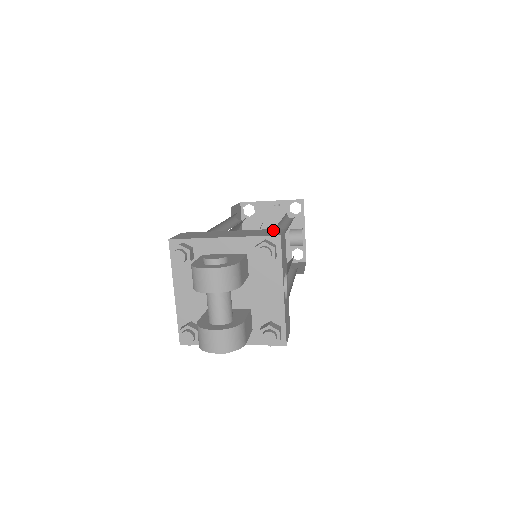
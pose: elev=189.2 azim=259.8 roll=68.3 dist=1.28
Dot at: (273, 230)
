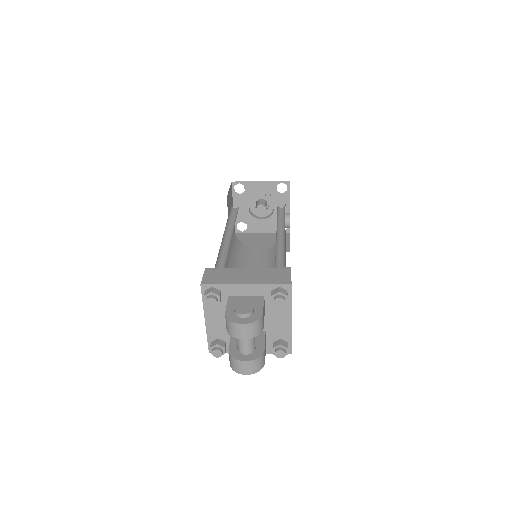
Dot at: (282, 271)
